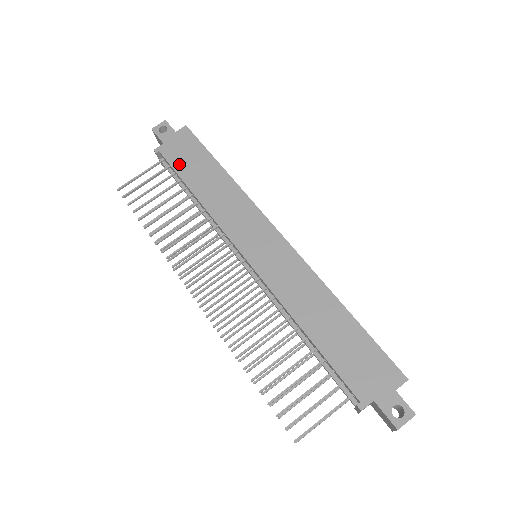
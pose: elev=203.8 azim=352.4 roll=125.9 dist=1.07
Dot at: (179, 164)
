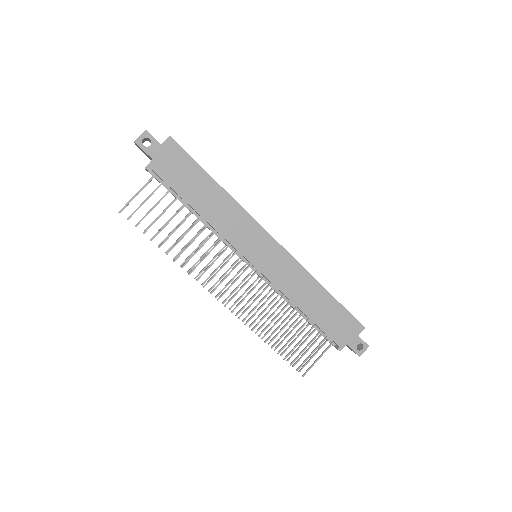
Dot at: (175, 182)
